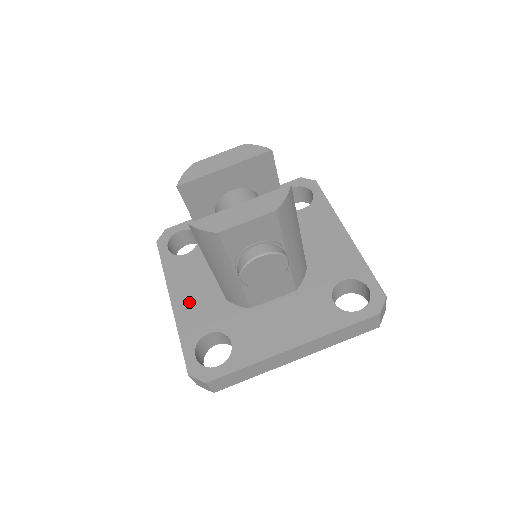
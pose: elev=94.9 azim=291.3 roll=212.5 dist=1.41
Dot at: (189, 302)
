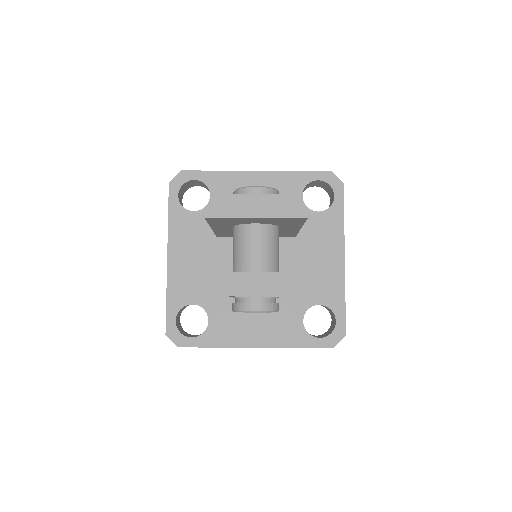
Dot at: (183, 266)
